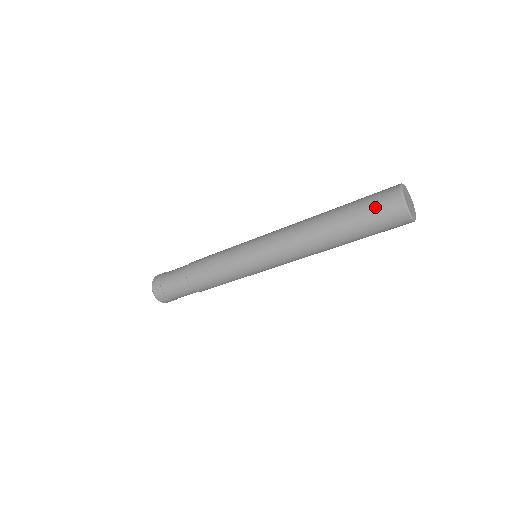
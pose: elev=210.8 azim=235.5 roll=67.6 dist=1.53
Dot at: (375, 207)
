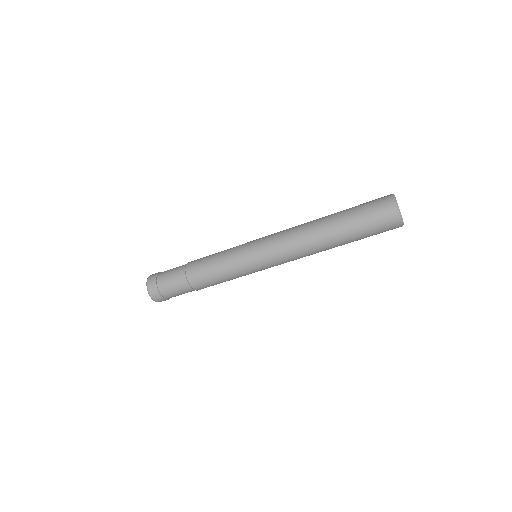
Dot at: (370, 202)
